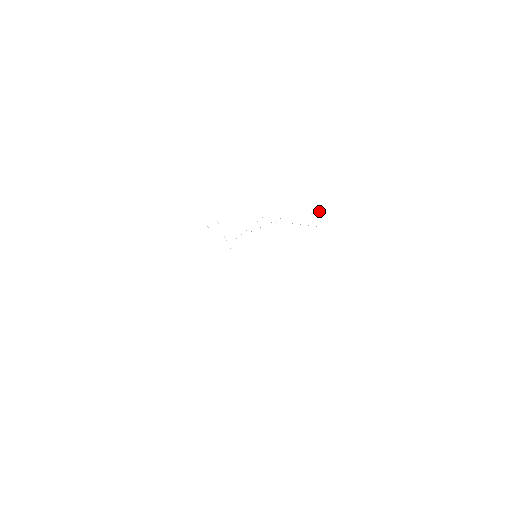
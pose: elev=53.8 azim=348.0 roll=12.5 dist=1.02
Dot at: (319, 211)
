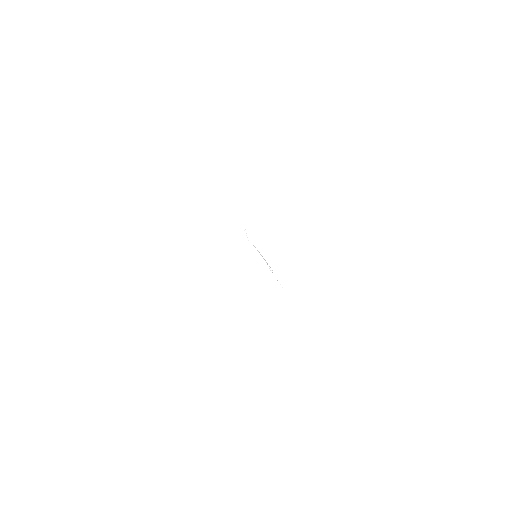
Dot at: occluded
